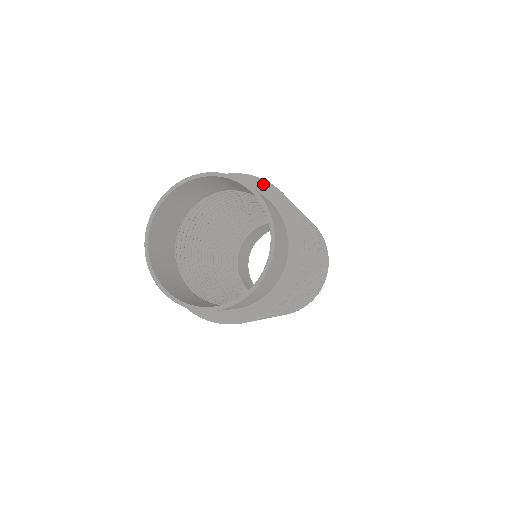
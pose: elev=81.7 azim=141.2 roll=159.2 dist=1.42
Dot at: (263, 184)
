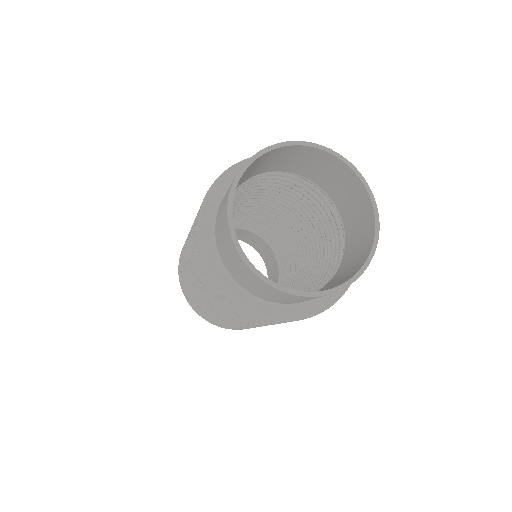
Dot at: occluded
